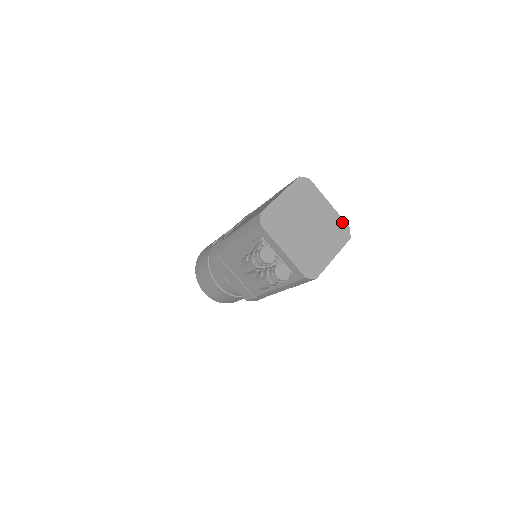
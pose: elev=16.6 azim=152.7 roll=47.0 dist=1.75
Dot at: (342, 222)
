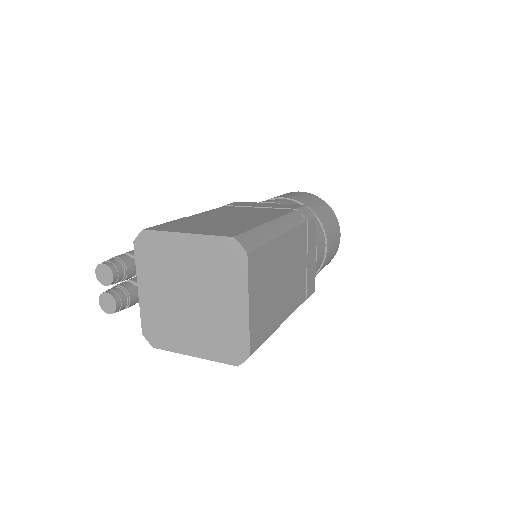
Dot at: (245, 341)
